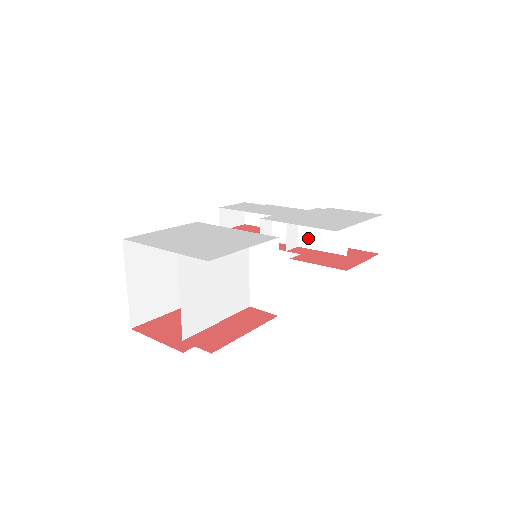
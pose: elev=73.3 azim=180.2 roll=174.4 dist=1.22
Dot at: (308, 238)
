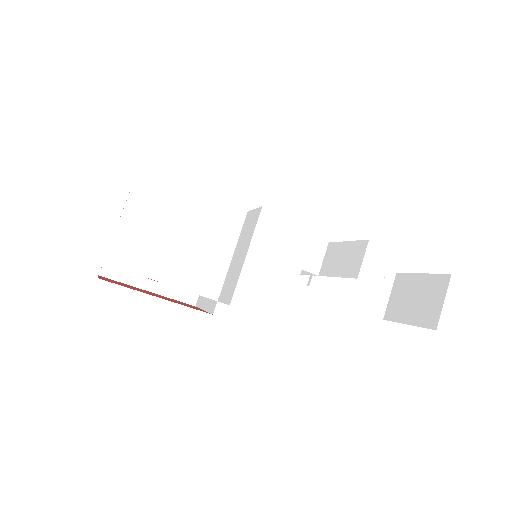
Dot at: (330, 263)
